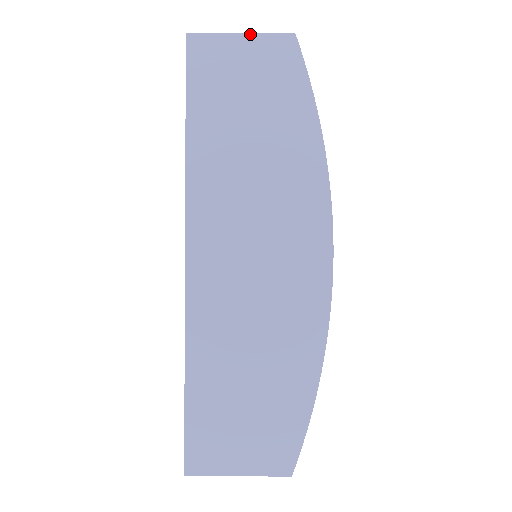
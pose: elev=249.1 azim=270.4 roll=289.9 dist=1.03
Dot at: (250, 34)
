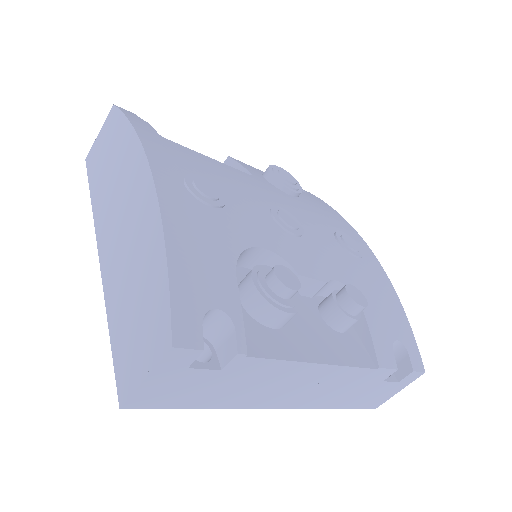
Dot at: (101, 128)
